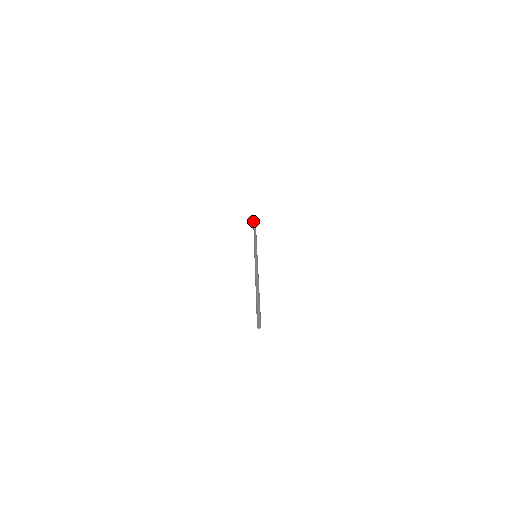
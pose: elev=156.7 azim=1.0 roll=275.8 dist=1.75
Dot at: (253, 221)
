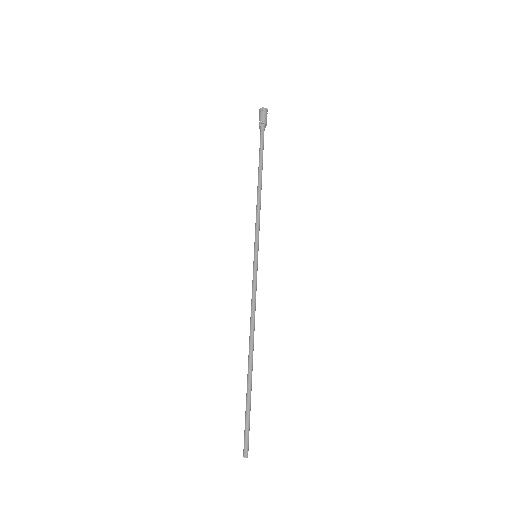
Dot at: occluded
